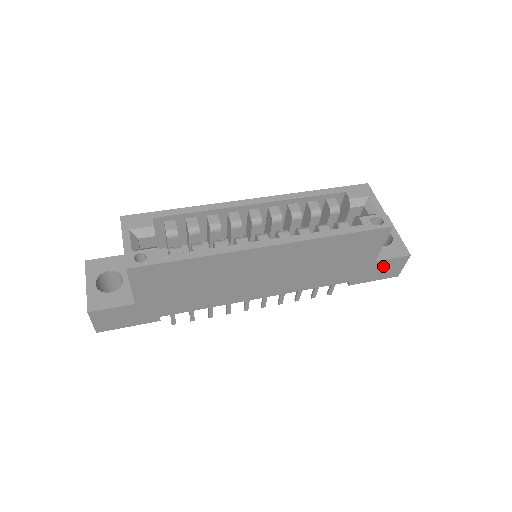
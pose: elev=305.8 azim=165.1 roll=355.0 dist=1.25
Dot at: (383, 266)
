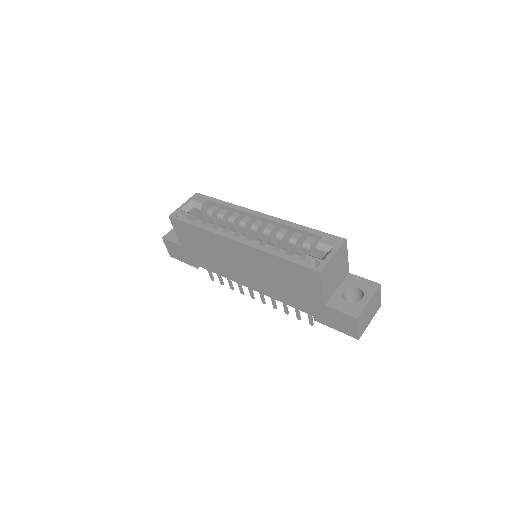
Dot at: (336, 316)
